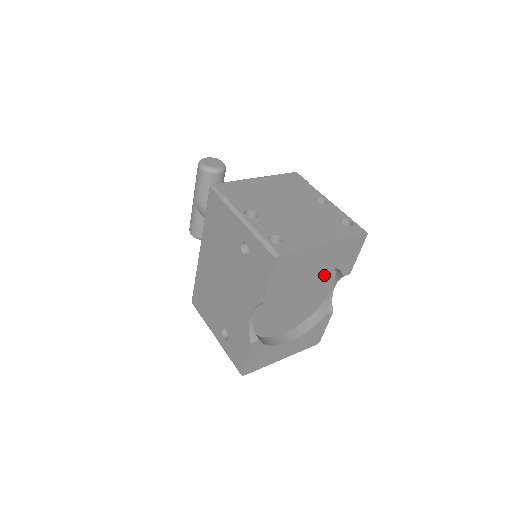
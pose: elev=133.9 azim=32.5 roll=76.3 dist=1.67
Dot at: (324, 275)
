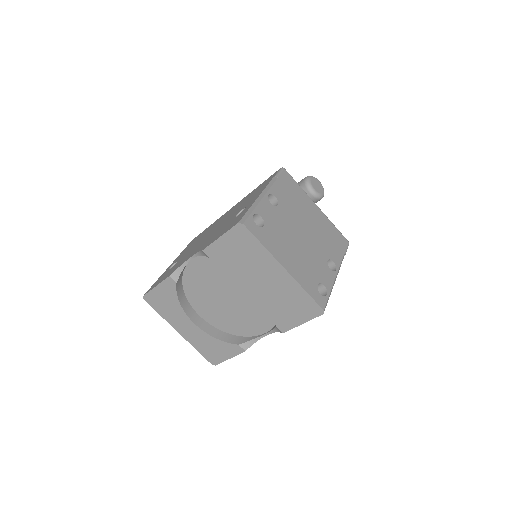
Dot at: (268, 310)
